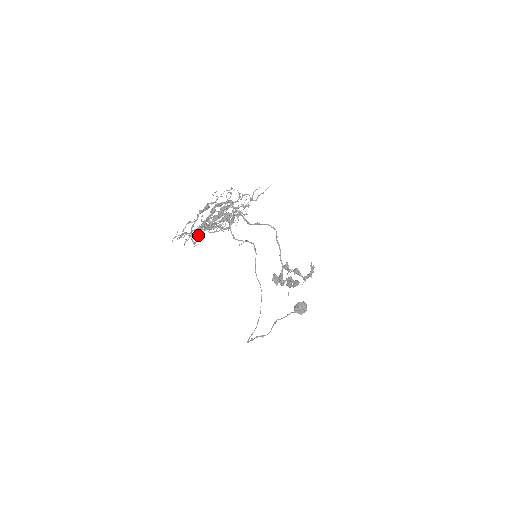
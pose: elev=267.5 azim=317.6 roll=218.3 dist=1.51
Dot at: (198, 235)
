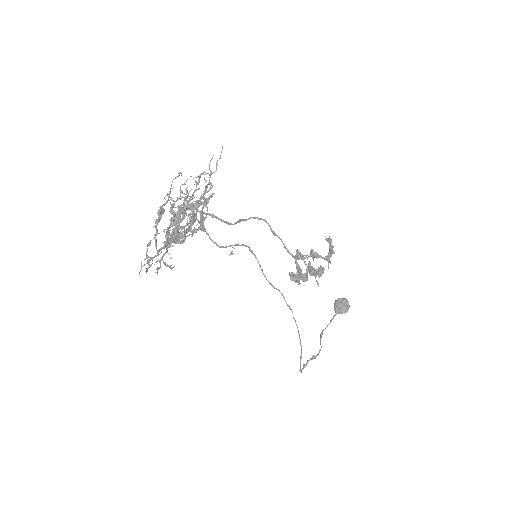
Dot at: (168, 253)
